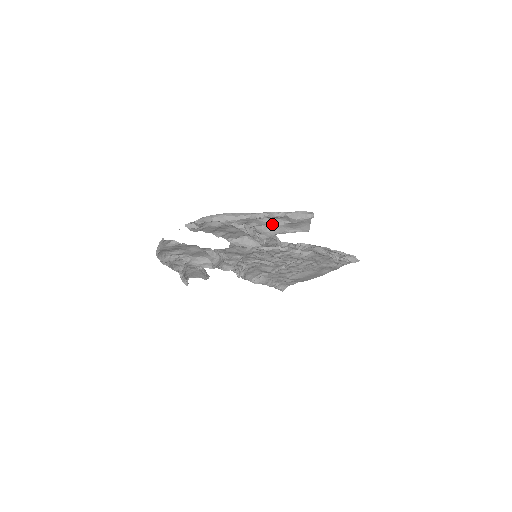
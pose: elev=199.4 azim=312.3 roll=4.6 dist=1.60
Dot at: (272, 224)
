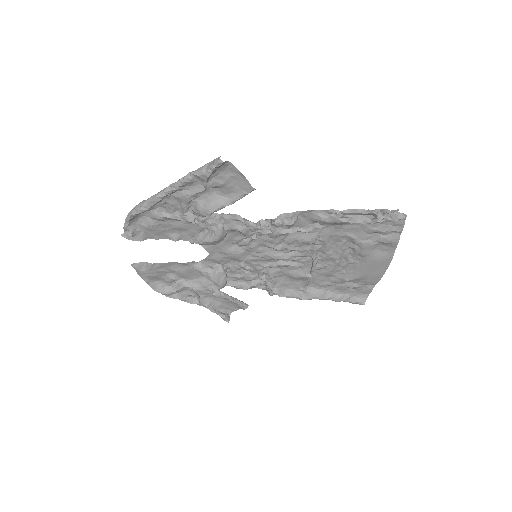
Dot at: (195, 196)
